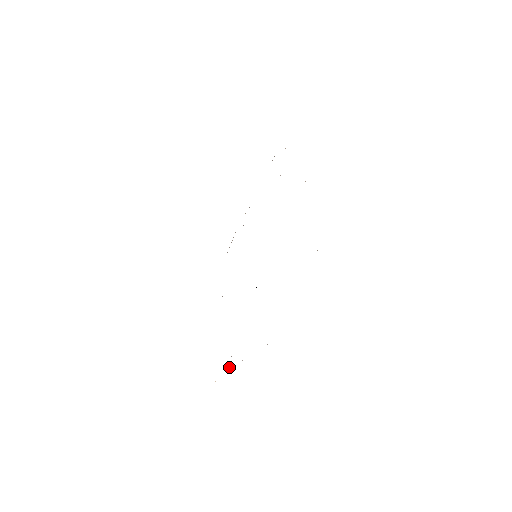
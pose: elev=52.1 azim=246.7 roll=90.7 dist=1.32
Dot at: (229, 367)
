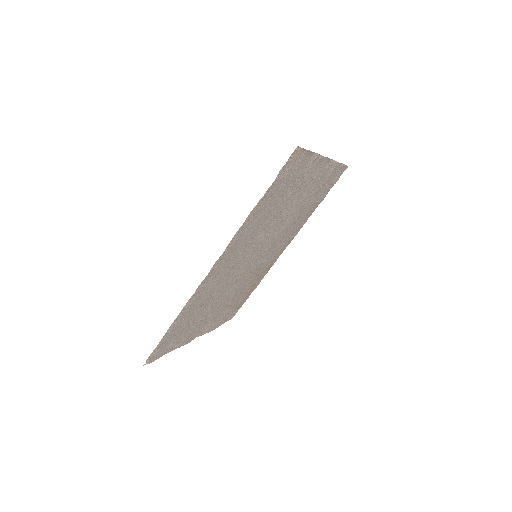
Dot at: (286, 186)
